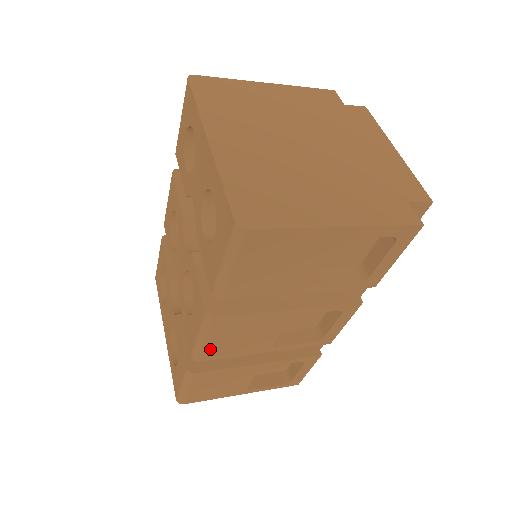
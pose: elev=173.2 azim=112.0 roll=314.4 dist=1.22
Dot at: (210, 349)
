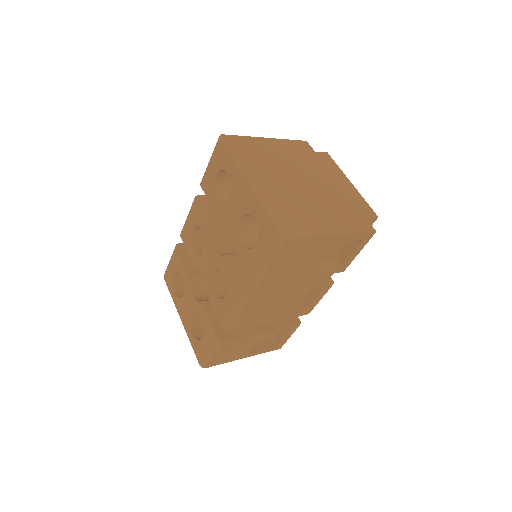
Dot at: (239, 321)
